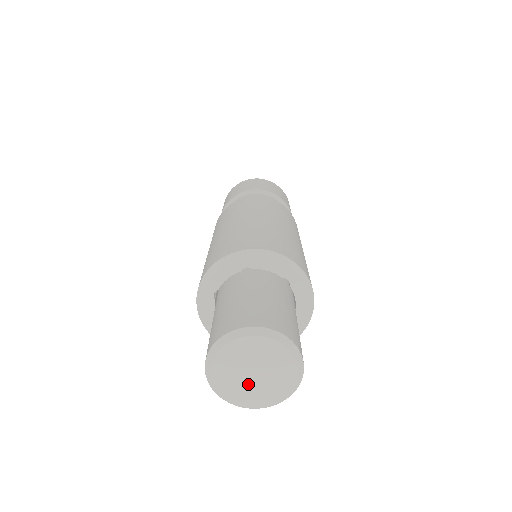
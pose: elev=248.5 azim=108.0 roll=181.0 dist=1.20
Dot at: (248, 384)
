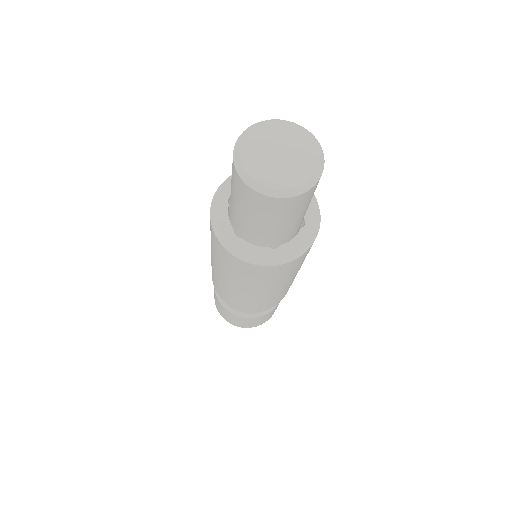
Dot at: (274, 164)
